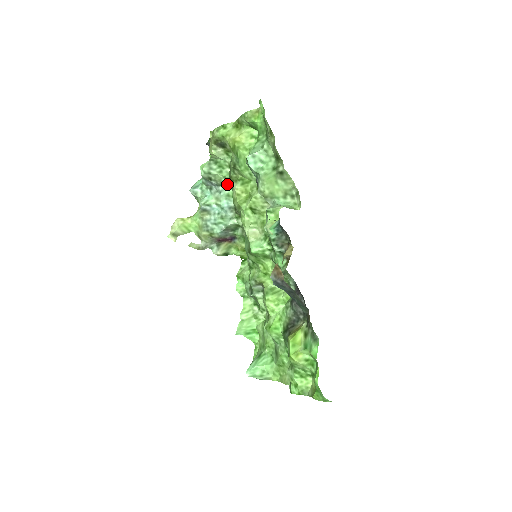
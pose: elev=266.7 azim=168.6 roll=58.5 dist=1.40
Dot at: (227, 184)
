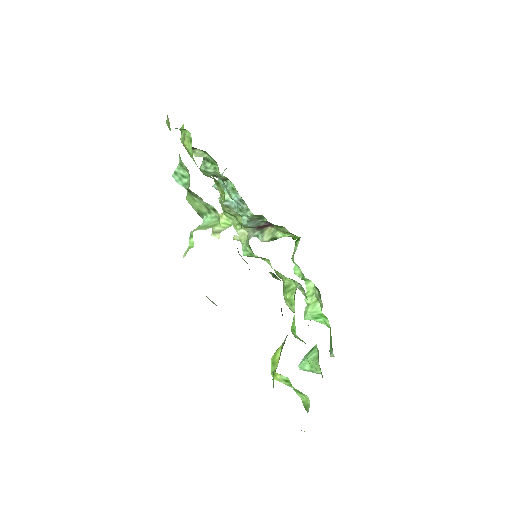
Dot at: (226, 178)
